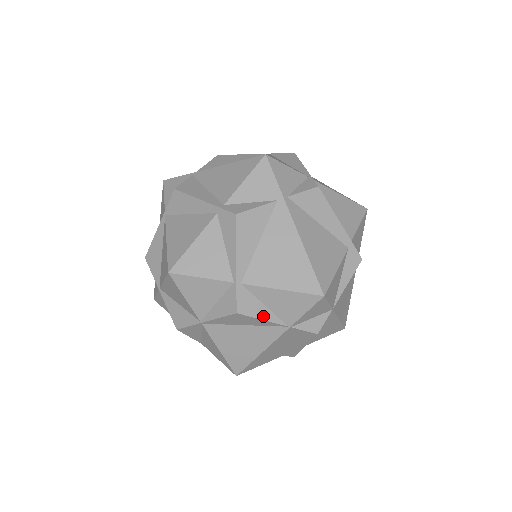
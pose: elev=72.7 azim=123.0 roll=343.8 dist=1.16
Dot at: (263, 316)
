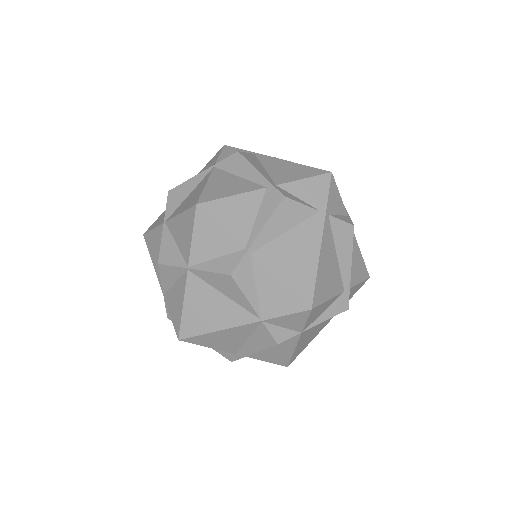
Dot at: (248, 294)
